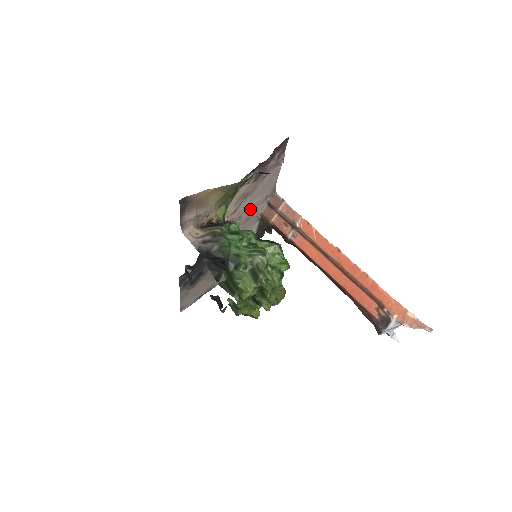
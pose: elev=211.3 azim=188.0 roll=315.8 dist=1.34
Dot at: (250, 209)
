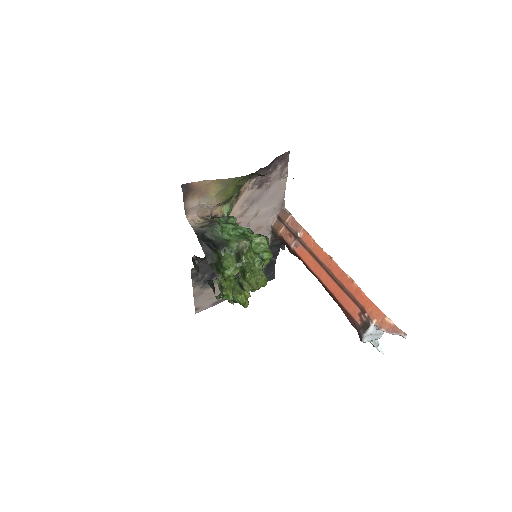
Dot at: (259, 218)
